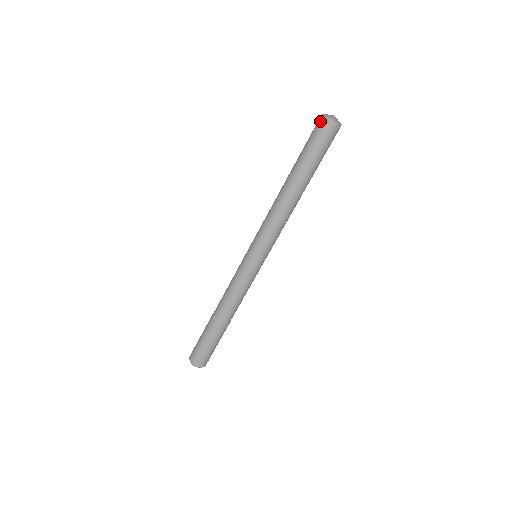
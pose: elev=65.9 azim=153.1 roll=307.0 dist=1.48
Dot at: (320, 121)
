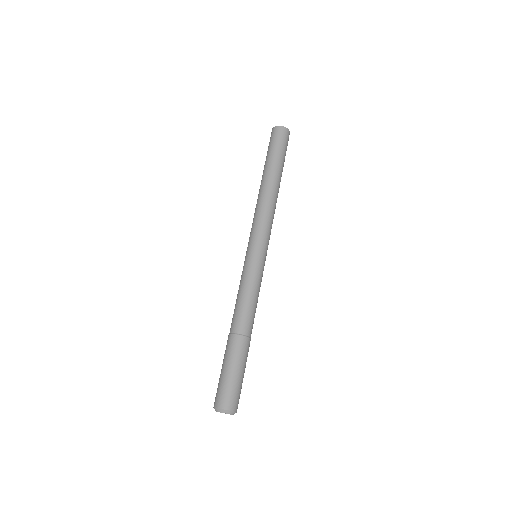
Dot at: (279, 130)
